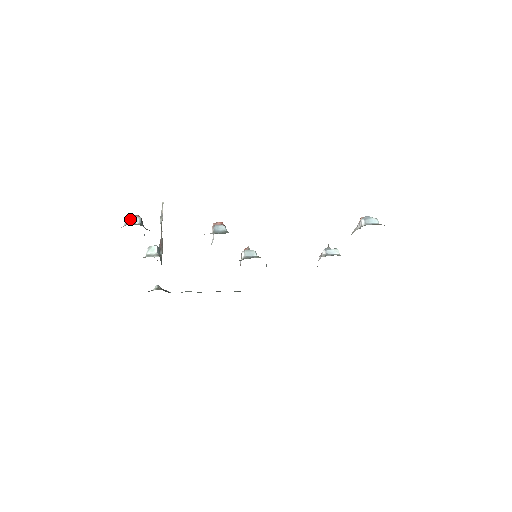
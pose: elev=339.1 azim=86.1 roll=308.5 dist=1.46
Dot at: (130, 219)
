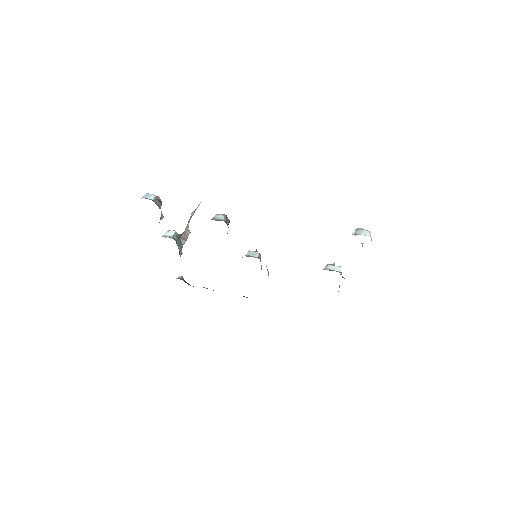
Dot at: (147, 195)
